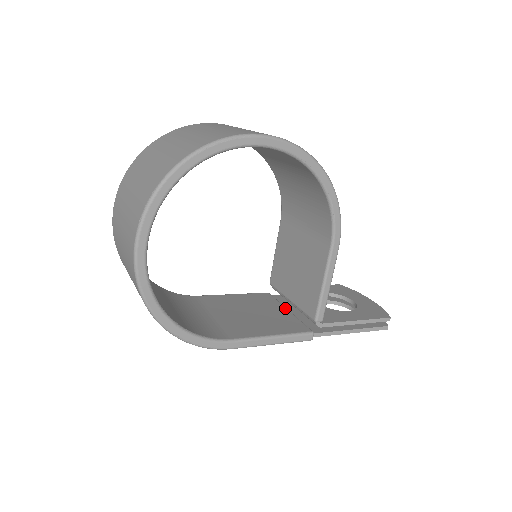
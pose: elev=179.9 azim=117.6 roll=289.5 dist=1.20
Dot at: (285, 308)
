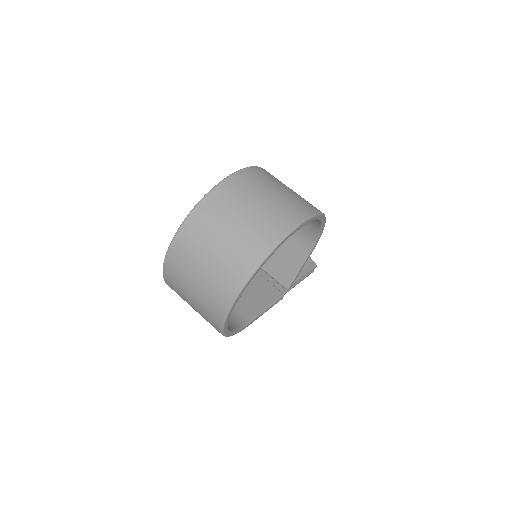
Dot at: occluded
